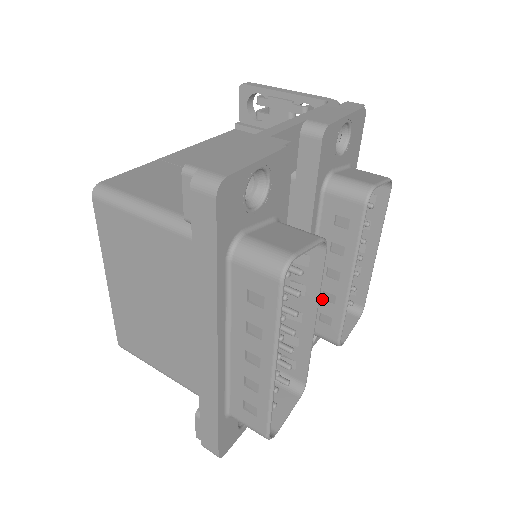
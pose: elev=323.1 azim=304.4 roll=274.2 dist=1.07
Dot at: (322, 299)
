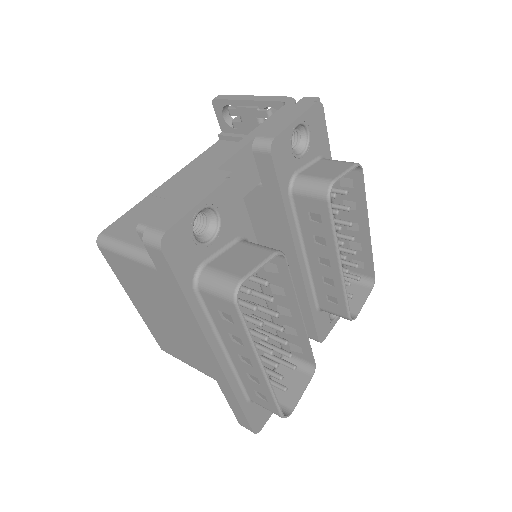
Dot at: (323, 283)
